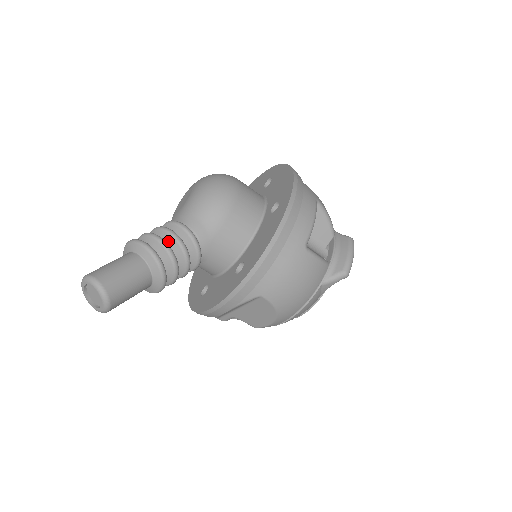
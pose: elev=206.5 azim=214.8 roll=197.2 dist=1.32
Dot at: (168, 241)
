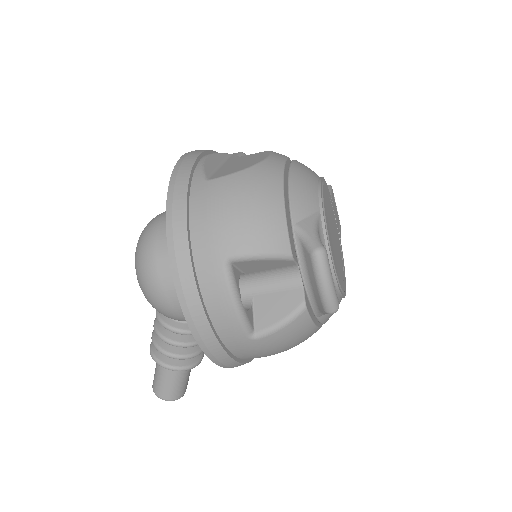
Dot at: occluded
